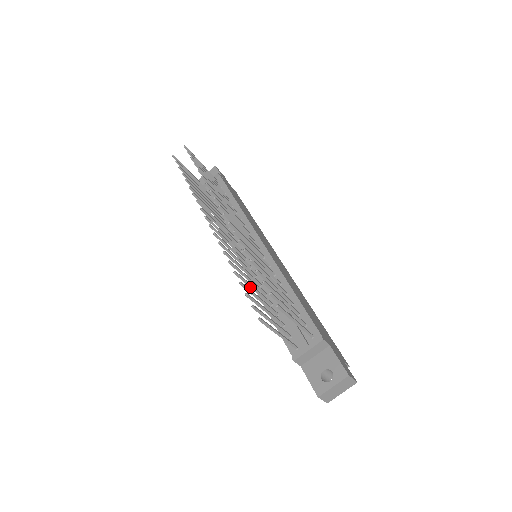
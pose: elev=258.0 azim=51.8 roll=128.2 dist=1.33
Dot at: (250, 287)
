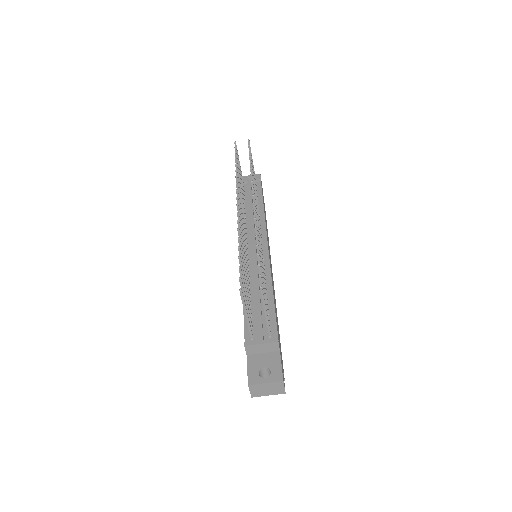
Dot at: (243, 269)
